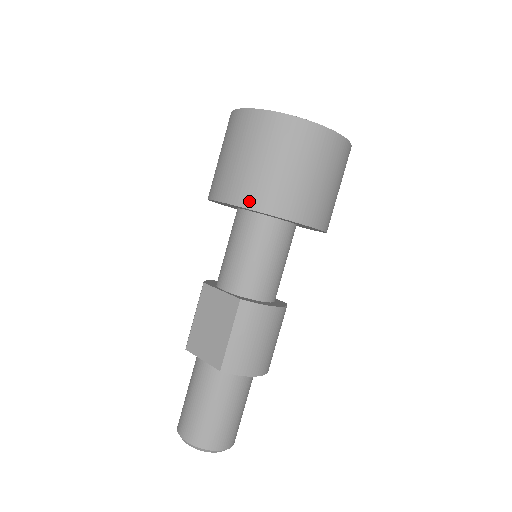
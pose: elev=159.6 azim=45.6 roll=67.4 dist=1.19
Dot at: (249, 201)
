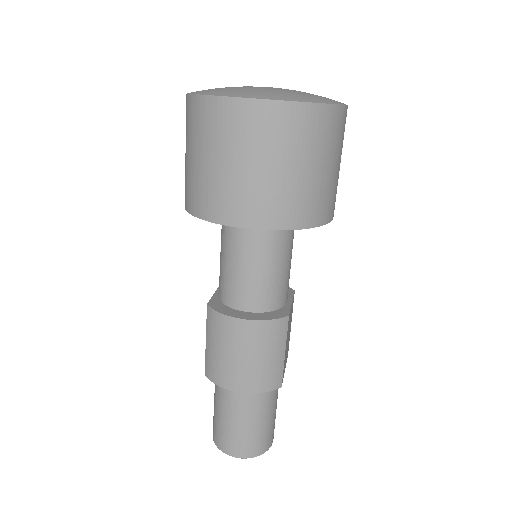
Dot at: (185, 200)
